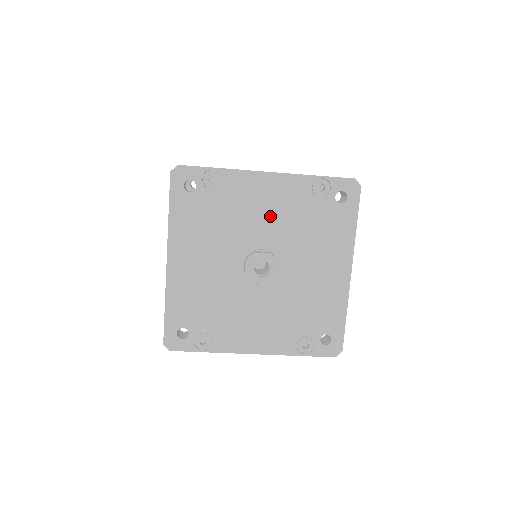
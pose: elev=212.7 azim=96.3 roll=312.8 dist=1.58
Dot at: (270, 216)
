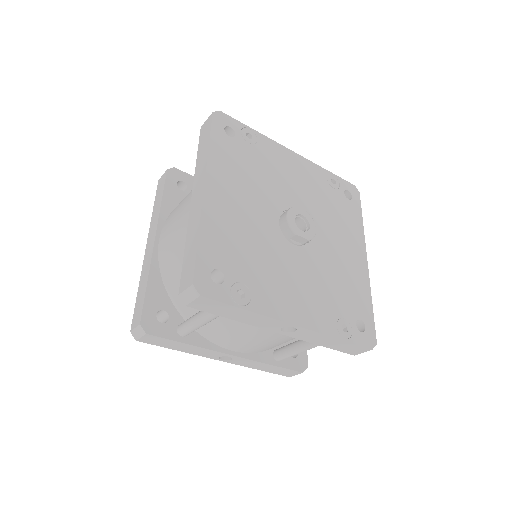
Dot at: (298, 186)
